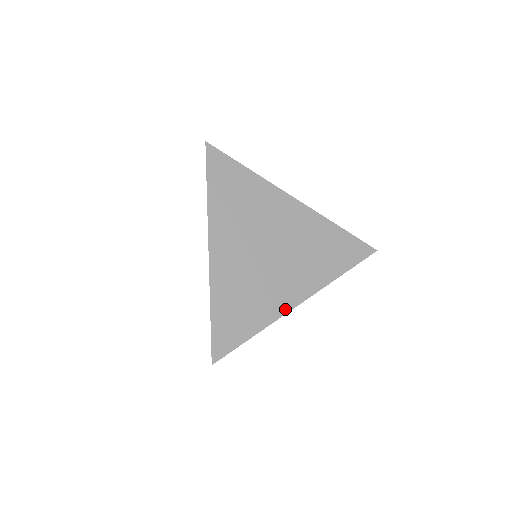
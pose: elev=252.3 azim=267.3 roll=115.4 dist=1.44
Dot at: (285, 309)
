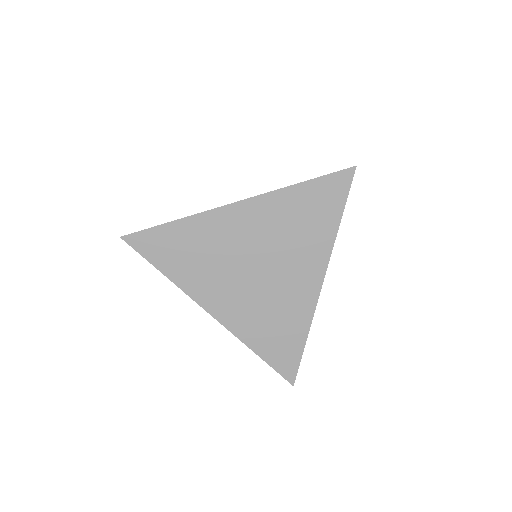
Dot at: (313, 300)
